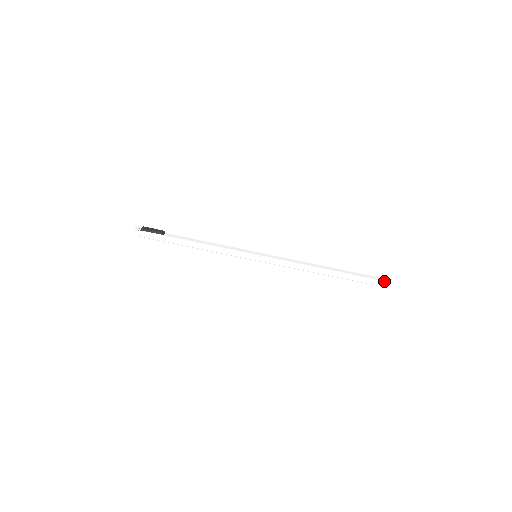
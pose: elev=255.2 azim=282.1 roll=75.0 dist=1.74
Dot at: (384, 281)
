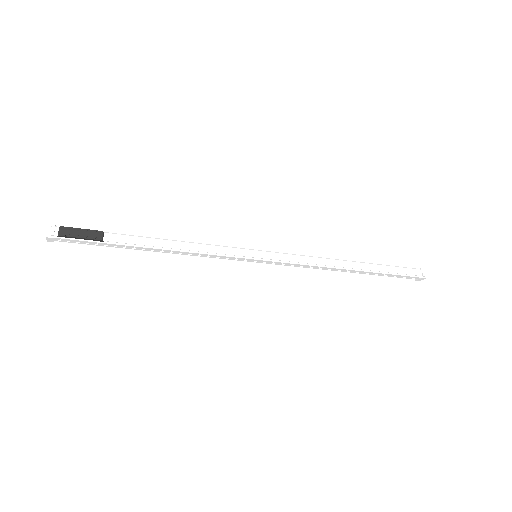
Dot at: (425, 278)
